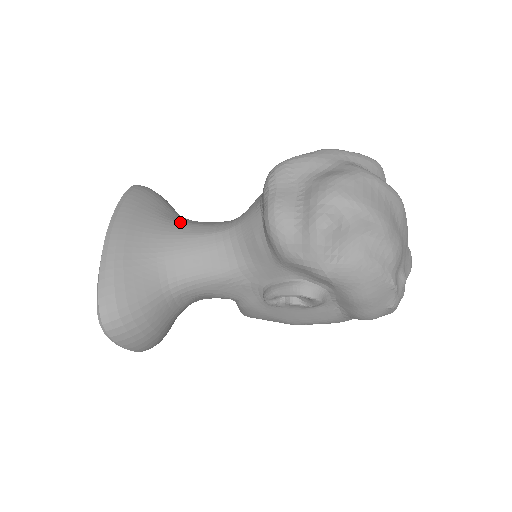
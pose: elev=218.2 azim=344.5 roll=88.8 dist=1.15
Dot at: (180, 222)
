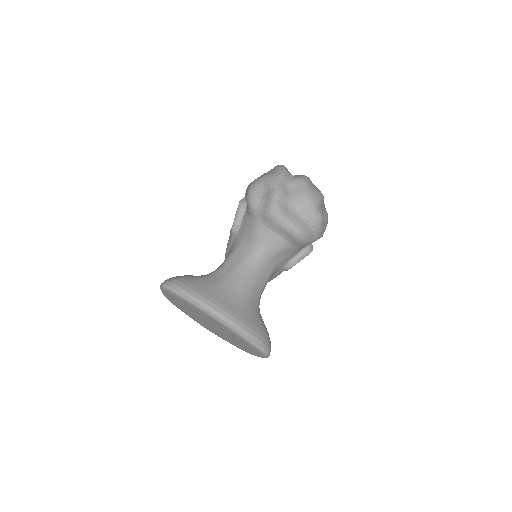
Dot at: (226, 277)
